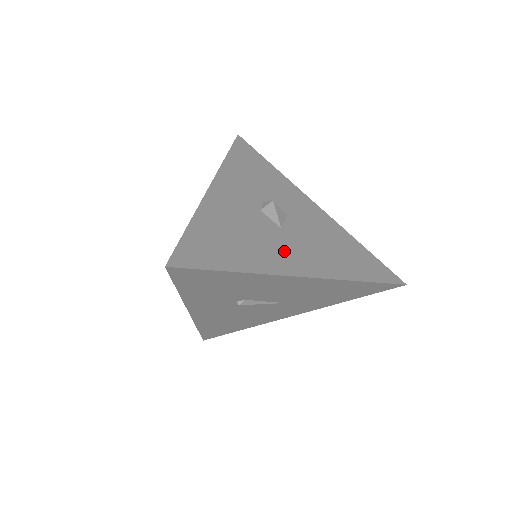
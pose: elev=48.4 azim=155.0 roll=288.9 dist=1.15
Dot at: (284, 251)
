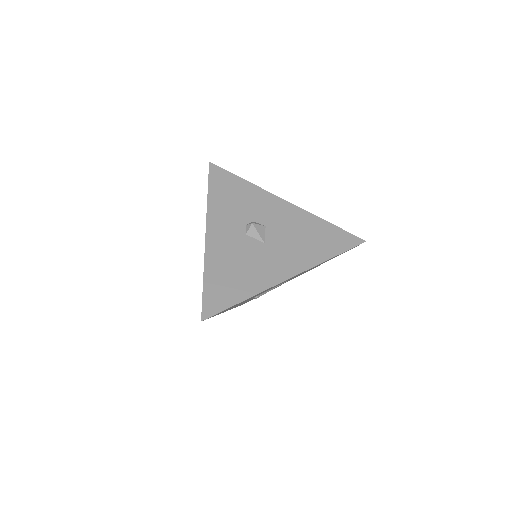
Dot at: (271, 264)
